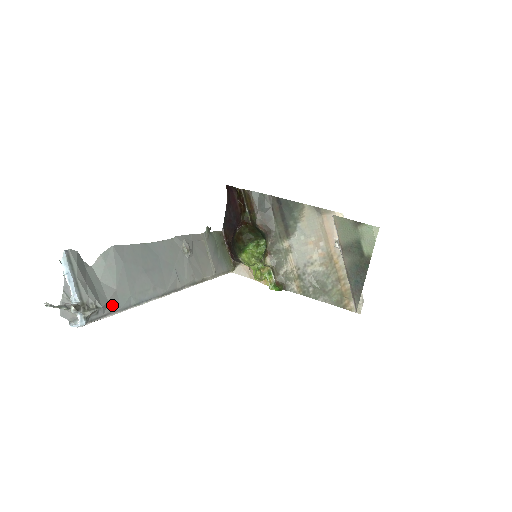
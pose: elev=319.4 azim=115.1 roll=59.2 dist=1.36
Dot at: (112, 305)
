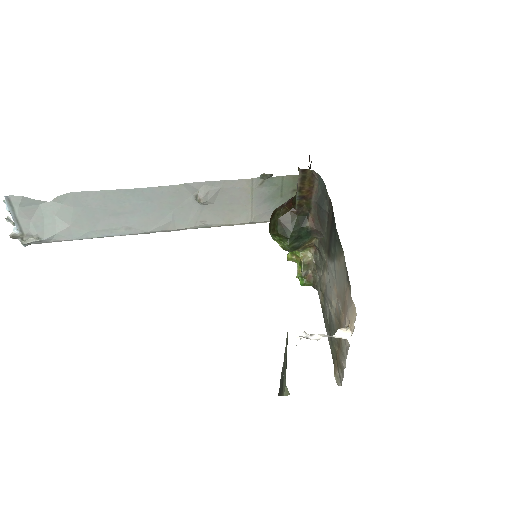
Dot at: (62, 236)
